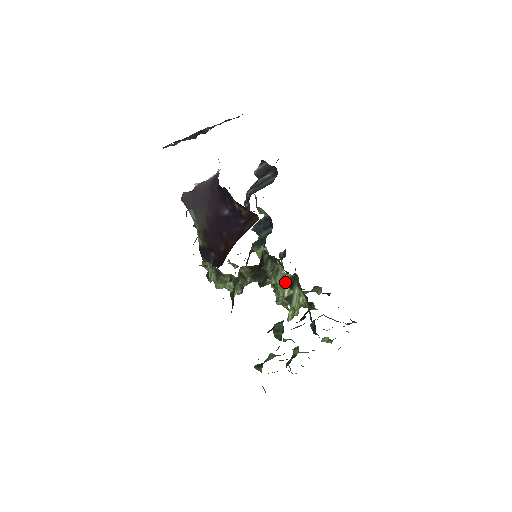
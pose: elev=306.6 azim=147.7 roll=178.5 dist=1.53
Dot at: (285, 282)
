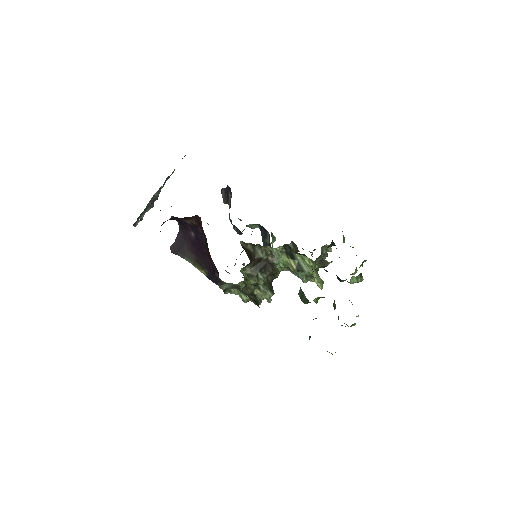
Dot at: (286, 258)
